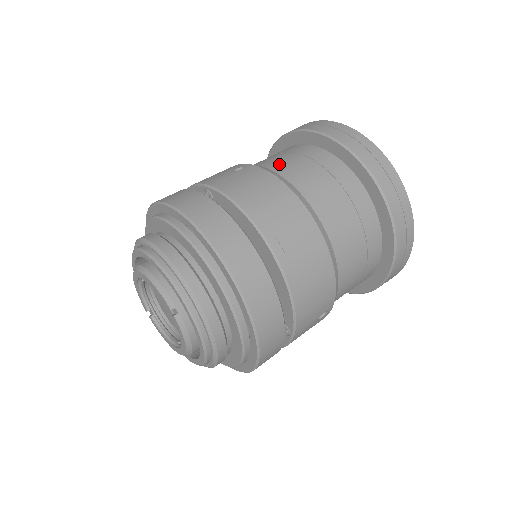
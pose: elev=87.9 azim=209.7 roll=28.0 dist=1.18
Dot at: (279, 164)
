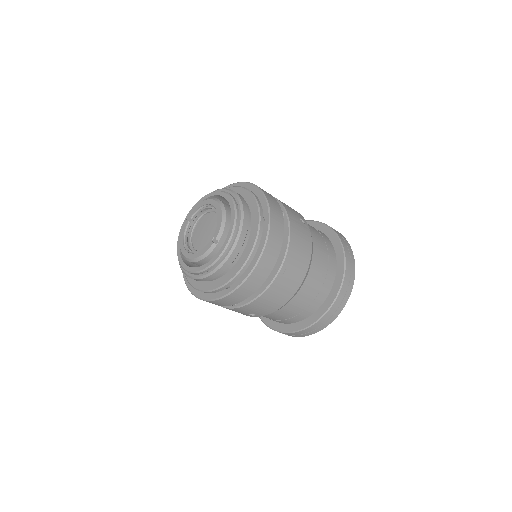
Dot at: (316, 239)
